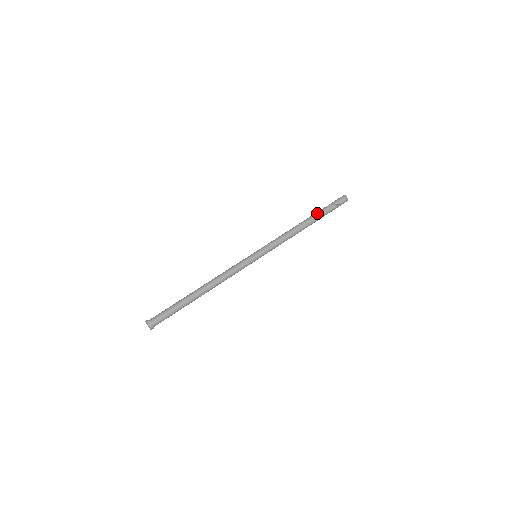
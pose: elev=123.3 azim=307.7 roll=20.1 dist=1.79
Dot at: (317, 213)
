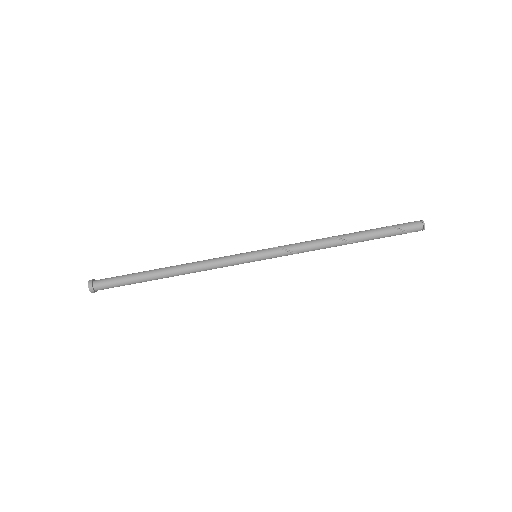
Dot at: (368, 231)
